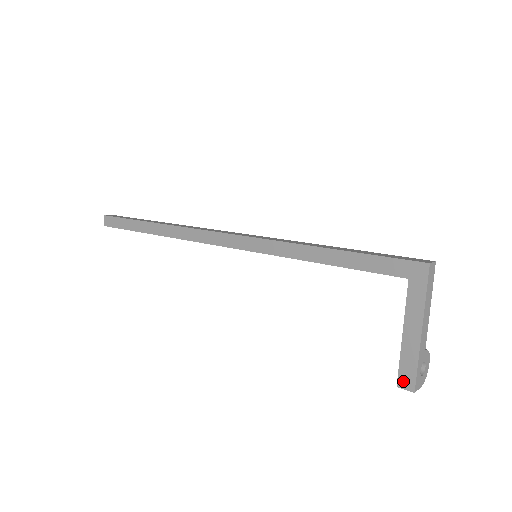
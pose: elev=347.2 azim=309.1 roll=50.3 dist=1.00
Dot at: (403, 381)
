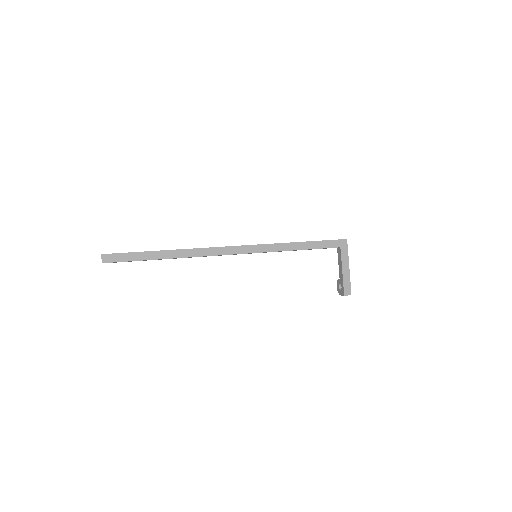
Dot at: (346, 292)
